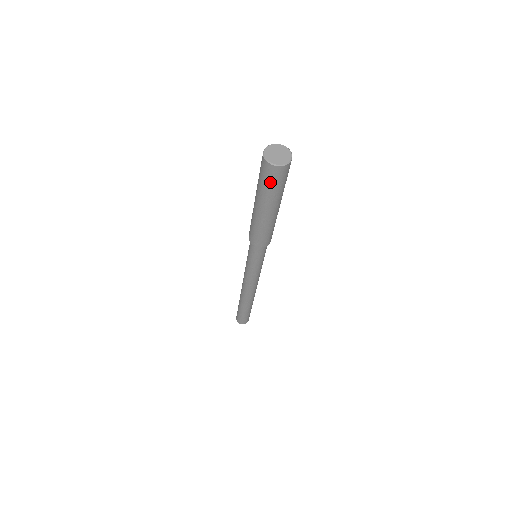
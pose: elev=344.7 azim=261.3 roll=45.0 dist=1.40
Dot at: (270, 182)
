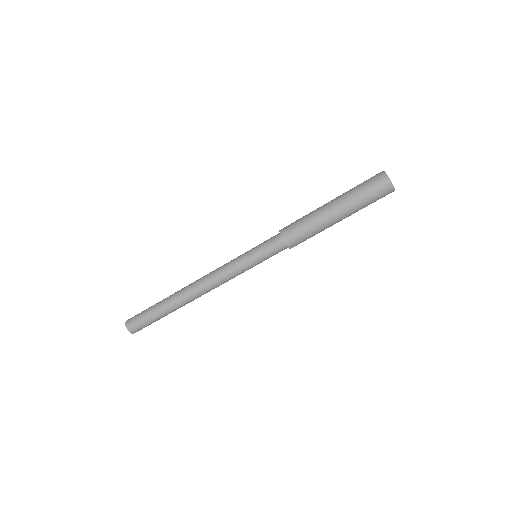
Dot at: (374, 197)
